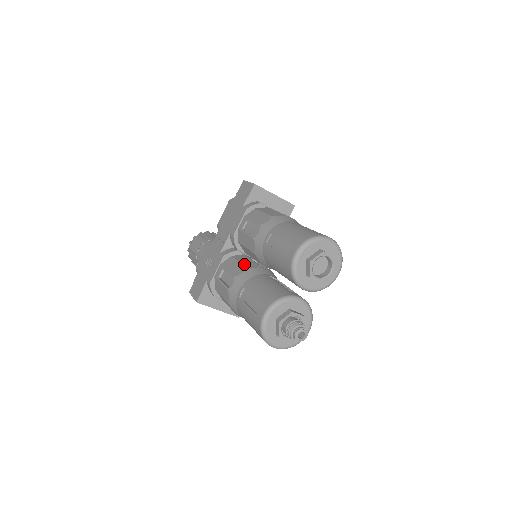
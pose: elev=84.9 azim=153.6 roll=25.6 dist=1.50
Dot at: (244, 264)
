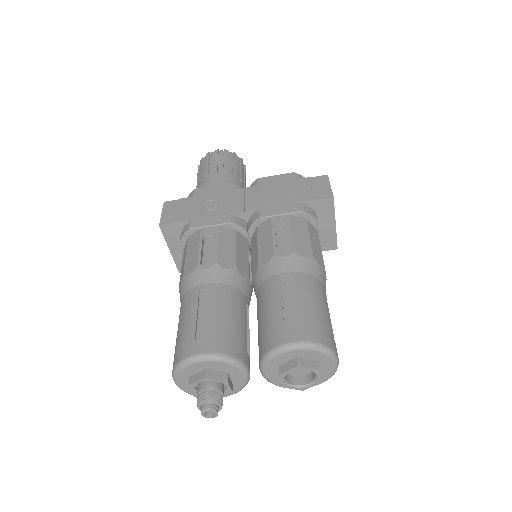
Dot at: (238, 258)
